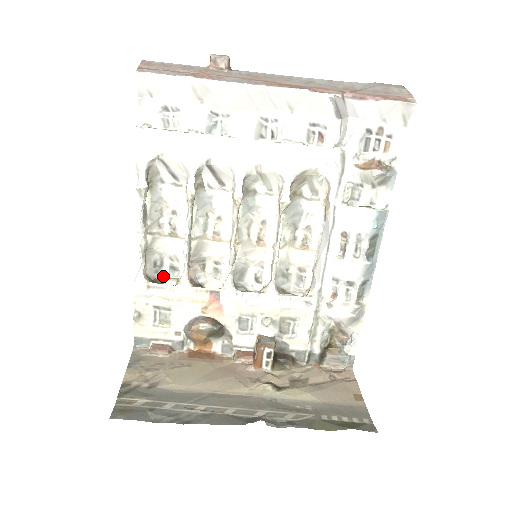
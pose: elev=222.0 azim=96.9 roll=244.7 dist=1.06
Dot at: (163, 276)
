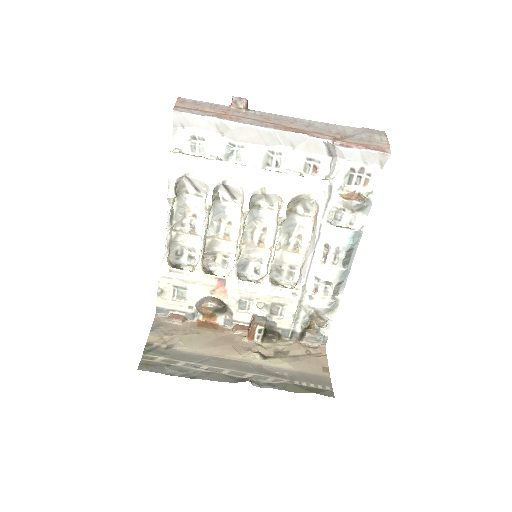
Dot at: (182, 262)
